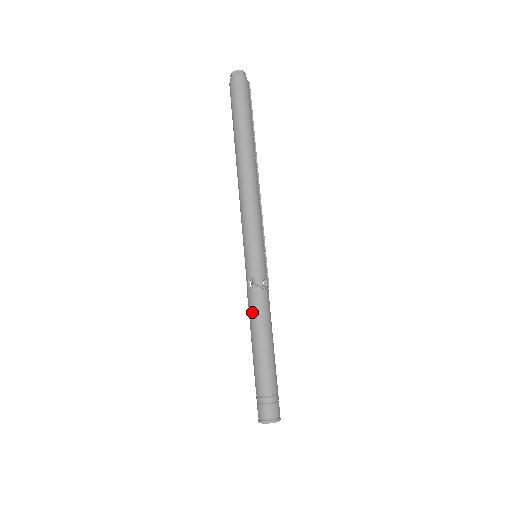
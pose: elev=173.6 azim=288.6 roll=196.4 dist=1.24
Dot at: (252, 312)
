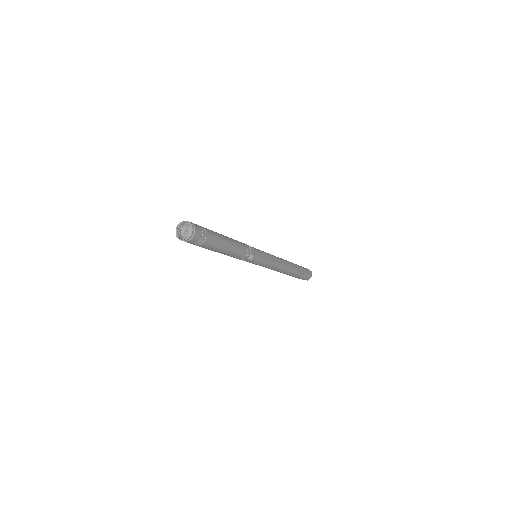
Dot at: occluded
